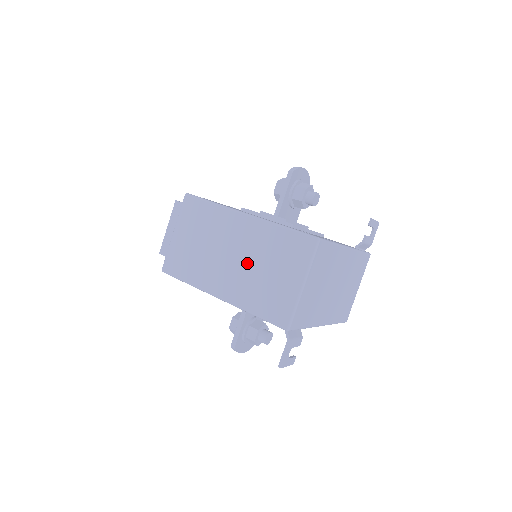
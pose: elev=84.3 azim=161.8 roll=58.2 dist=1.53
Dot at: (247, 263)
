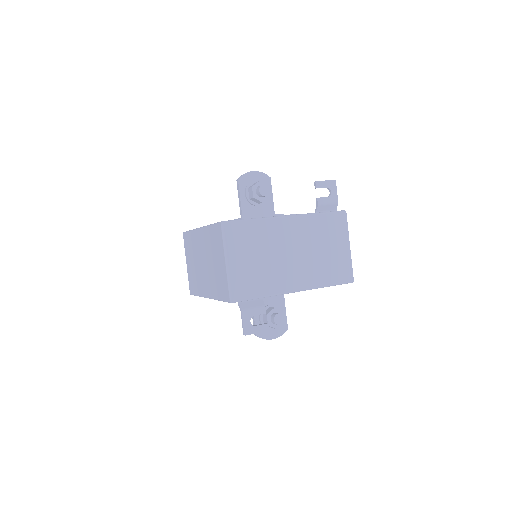
Dot at: (208, 263)
